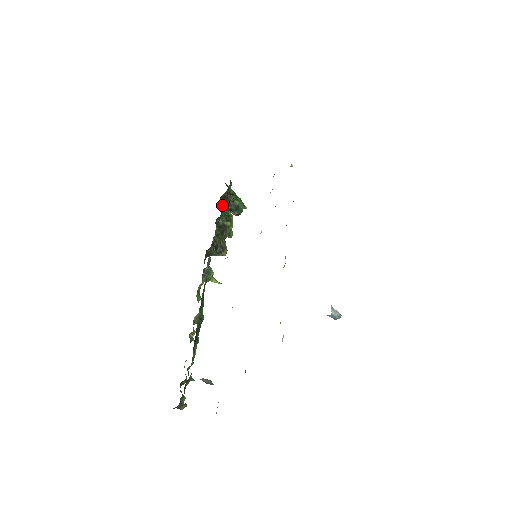
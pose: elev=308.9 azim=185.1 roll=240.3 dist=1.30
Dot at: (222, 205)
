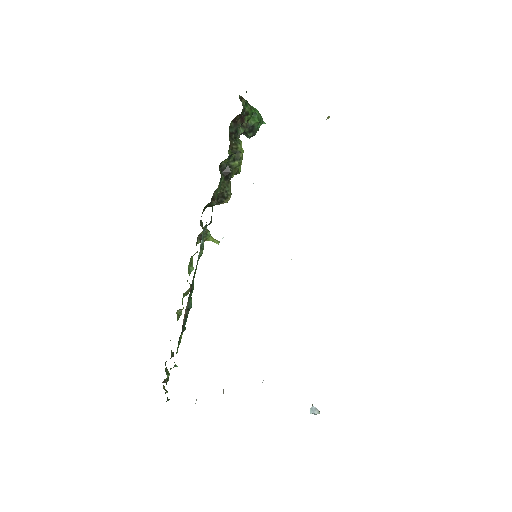
Dot at: (231, 133)
